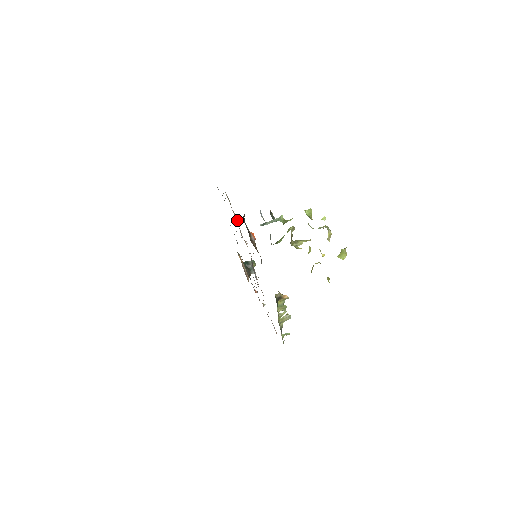
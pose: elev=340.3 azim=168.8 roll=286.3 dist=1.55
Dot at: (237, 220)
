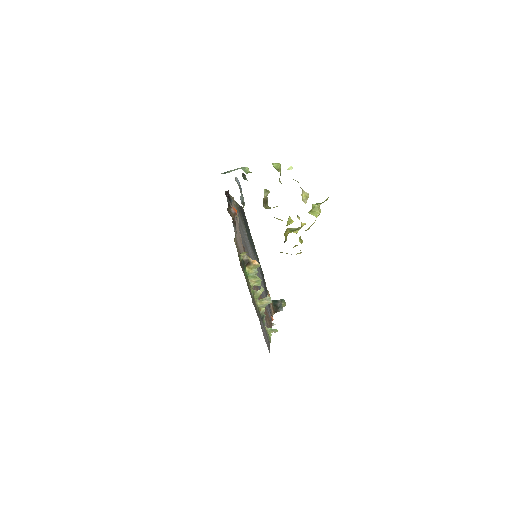
Dot at: (238, 218)
